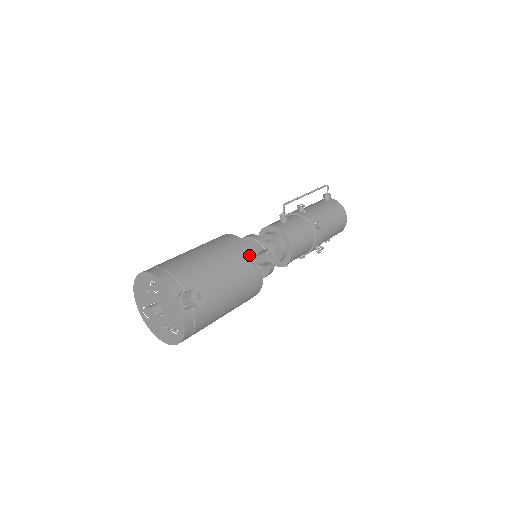
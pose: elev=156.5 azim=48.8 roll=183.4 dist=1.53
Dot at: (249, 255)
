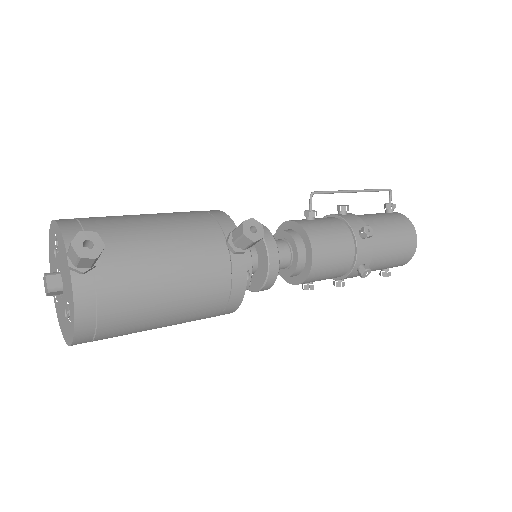
Dot at: (227, 233)
